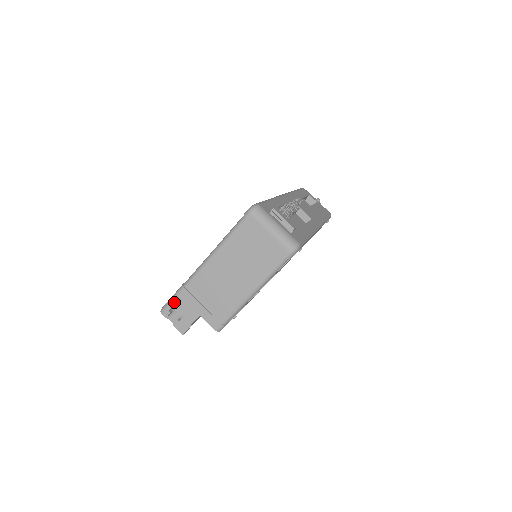
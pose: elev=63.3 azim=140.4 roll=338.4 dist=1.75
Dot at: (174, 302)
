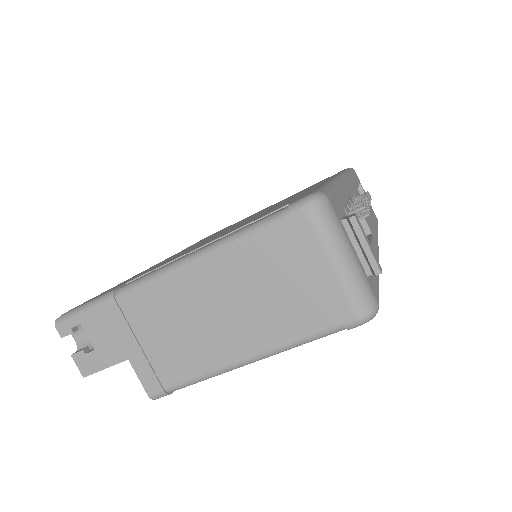
Dot at: (86, 316)
